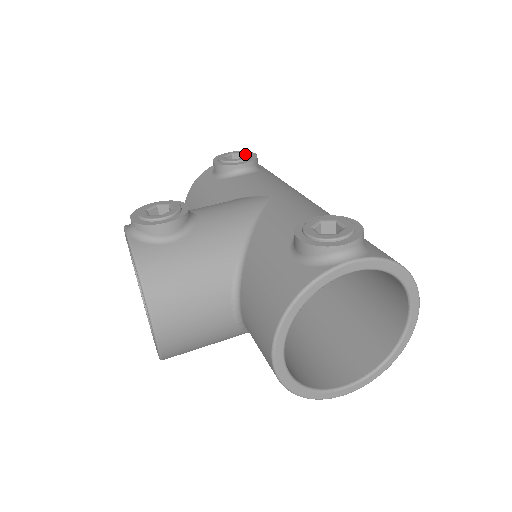
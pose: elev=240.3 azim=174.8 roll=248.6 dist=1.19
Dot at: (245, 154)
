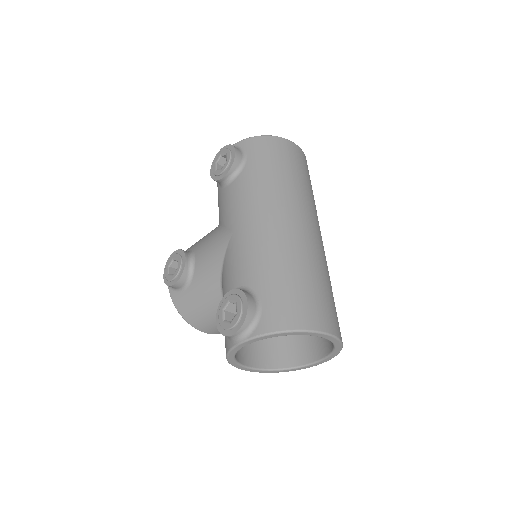
Dot at: (227, 158)
